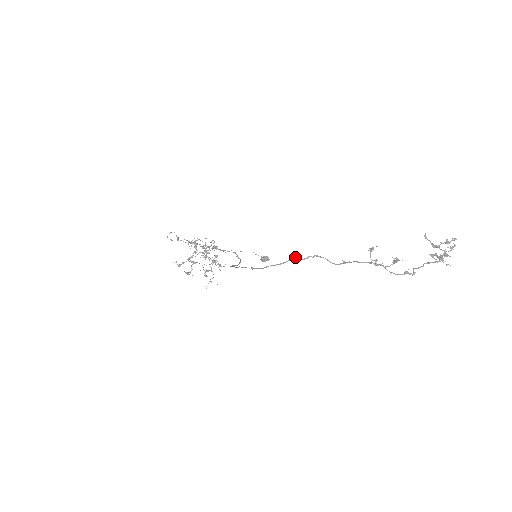
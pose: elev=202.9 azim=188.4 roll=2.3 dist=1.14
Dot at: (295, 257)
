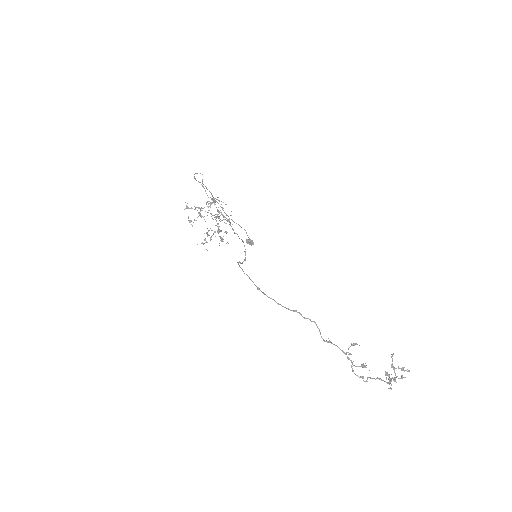
Dot at: (299, 312)
